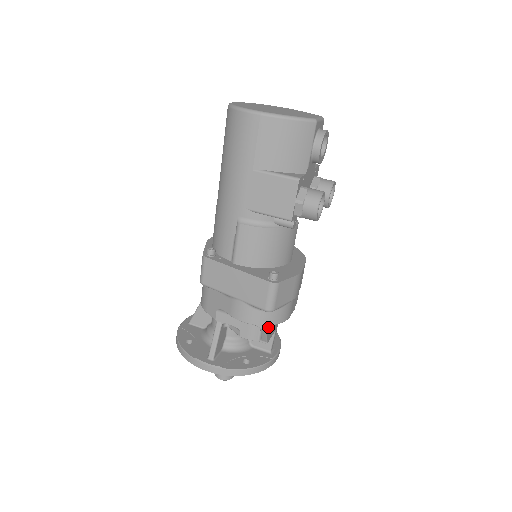
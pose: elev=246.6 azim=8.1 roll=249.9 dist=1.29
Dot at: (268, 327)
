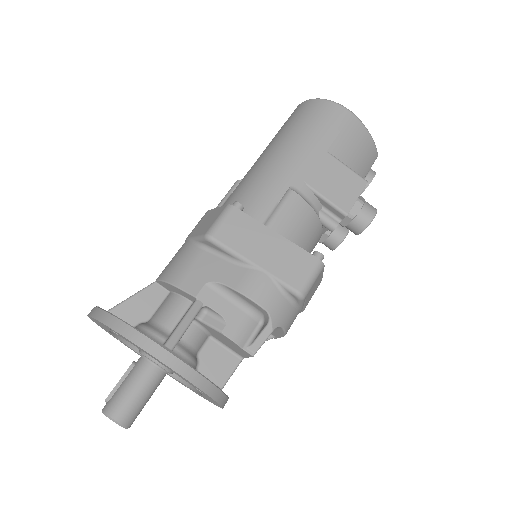
Dot at: (278, 325)
